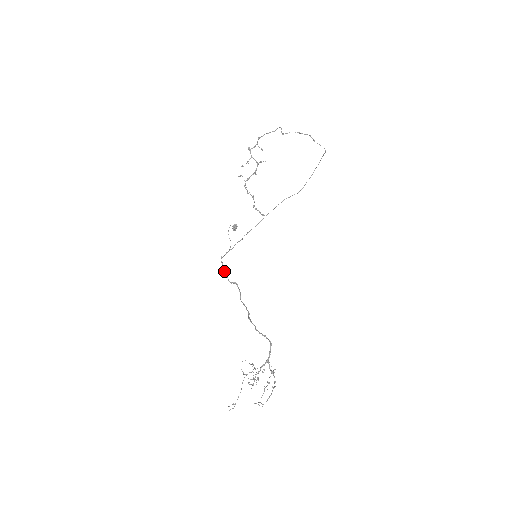
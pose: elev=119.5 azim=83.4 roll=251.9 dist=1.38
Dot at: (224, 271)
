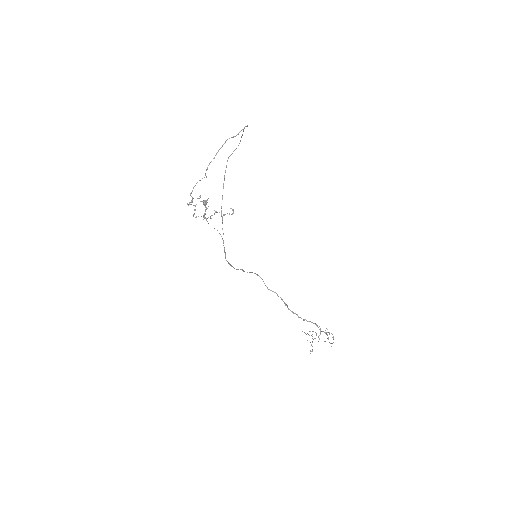
Dot at: (237, 269)
